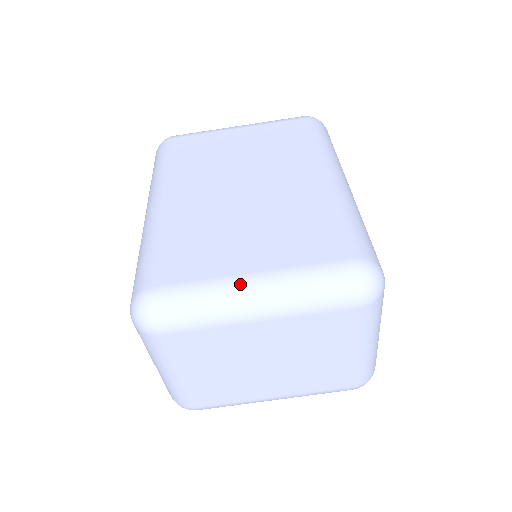
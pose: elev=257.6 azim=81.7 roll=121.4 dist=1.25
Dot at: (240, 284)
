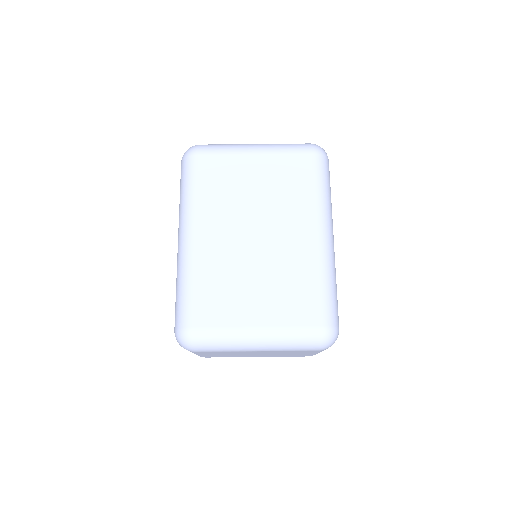
Dot at: (248, 335)
